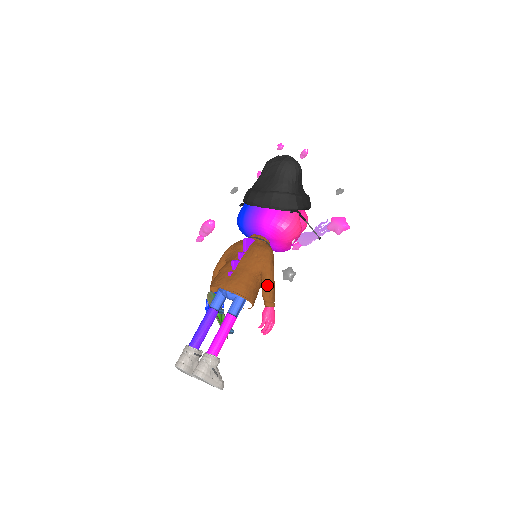
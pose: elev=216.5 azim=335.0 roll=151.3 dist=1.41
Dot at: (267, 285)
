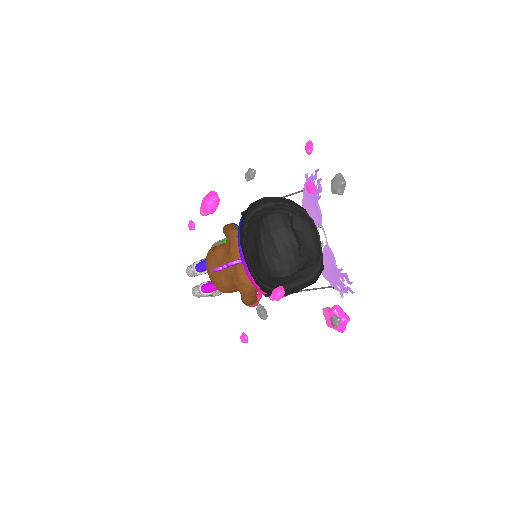
Dot at: occluded
